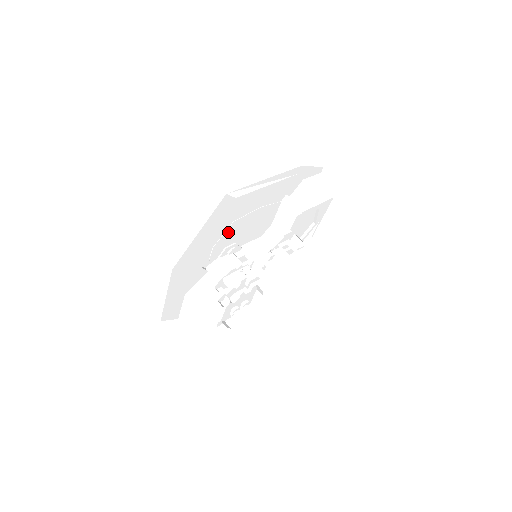
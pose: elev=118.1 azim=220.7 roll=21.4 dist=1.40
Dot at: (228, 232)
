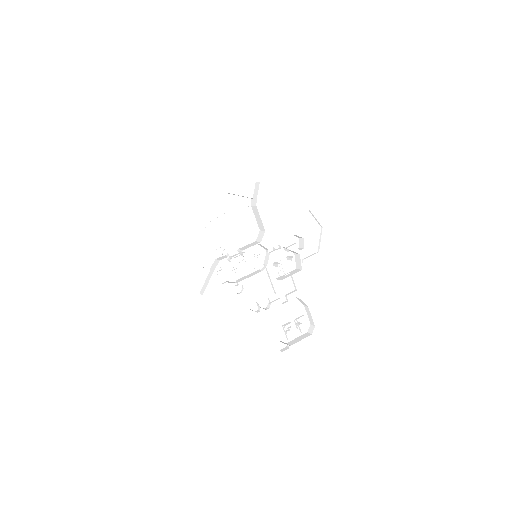
Dot at: (208, 234)
